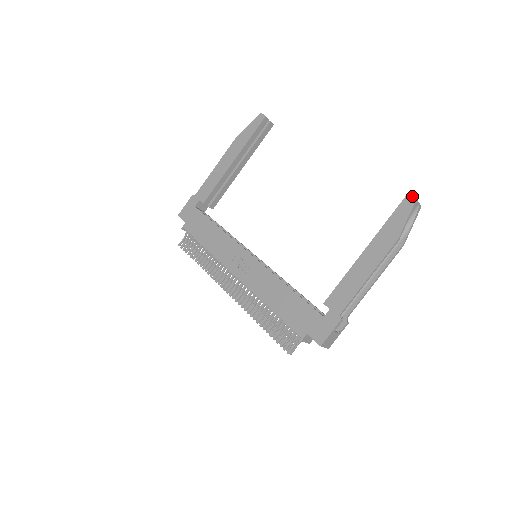
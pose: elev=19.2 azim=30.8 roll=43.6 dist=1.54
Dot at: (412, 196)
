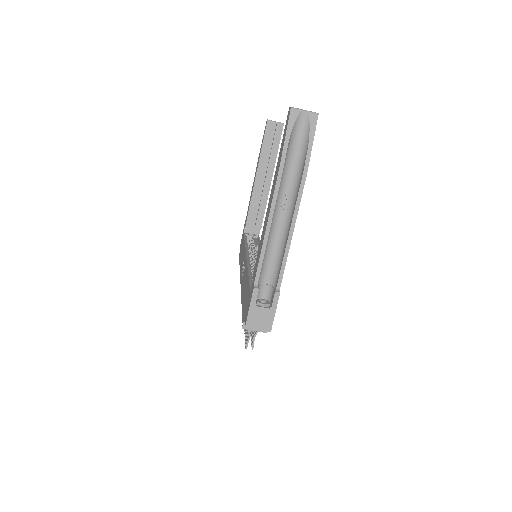
Dot at: (289, 108)
